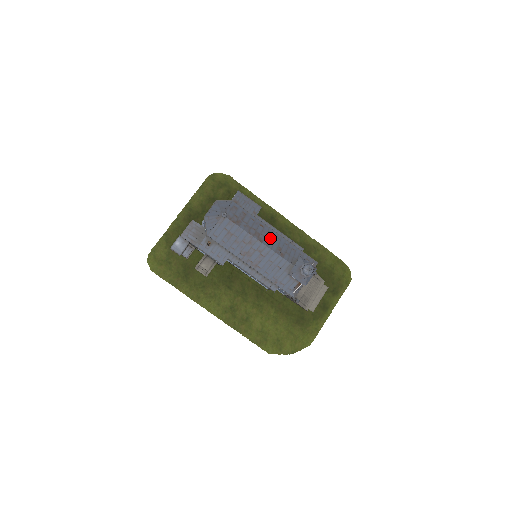
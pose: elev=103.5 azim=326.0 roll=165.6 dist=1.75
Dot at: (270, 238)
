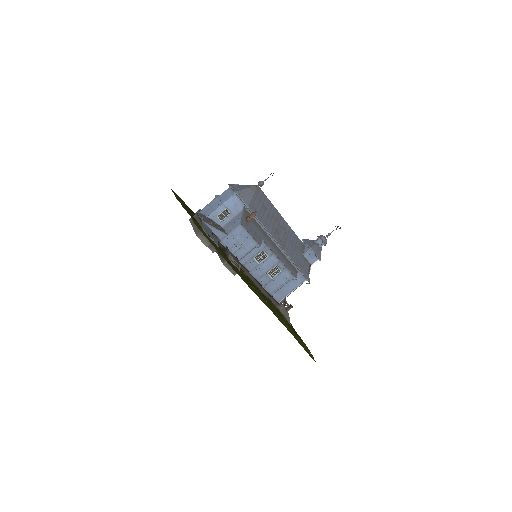
Dot at: occluded
